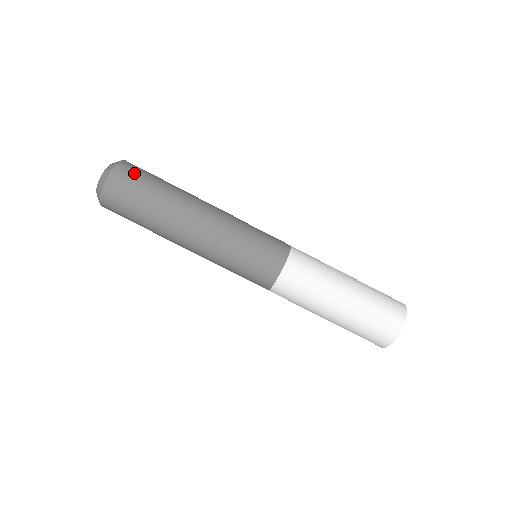
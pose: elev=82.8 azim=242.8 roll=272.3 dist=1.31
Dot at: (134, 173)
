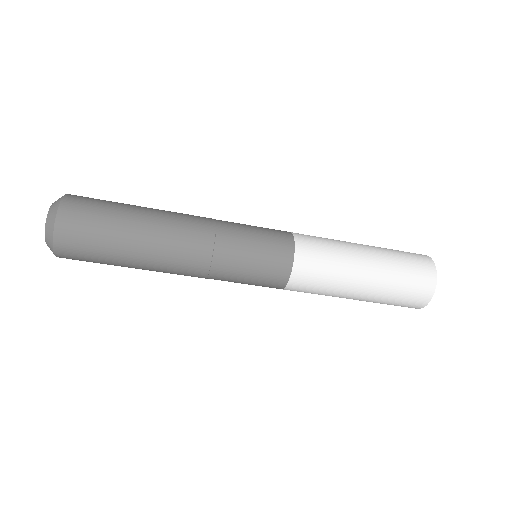
Dot at: (79, 256)
